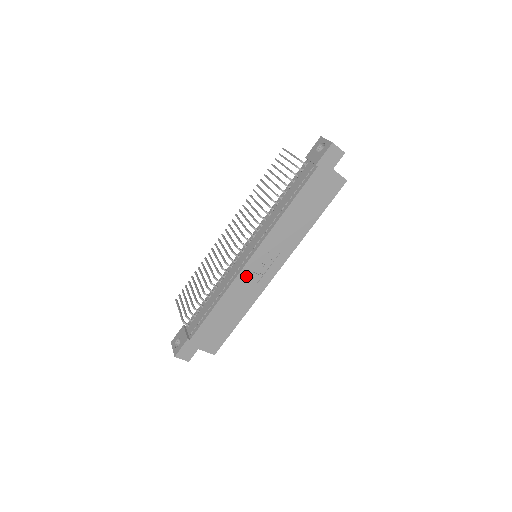
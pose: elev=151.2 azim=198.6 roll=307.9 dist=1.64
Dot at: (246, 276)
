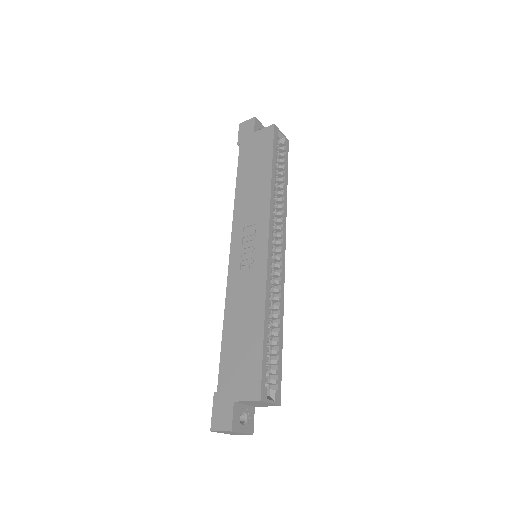
Dot at: (237, 272)
